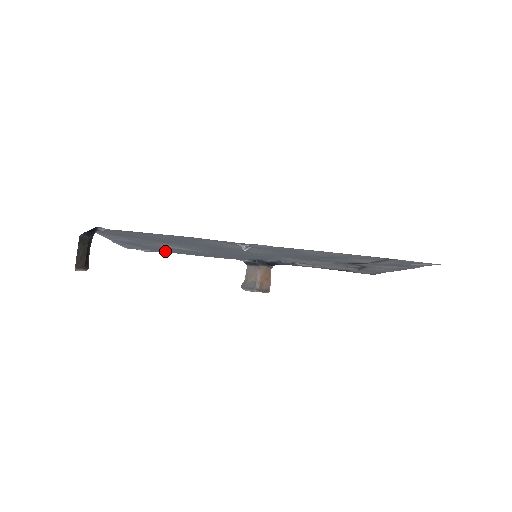
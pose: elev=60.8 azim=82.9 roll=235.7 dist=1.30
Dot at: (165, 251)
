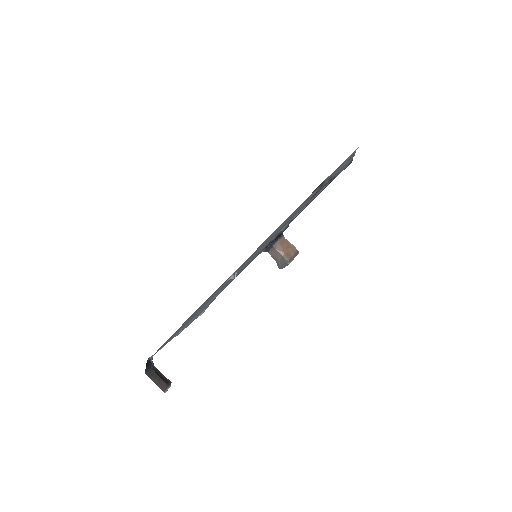
Dot at: occluded
